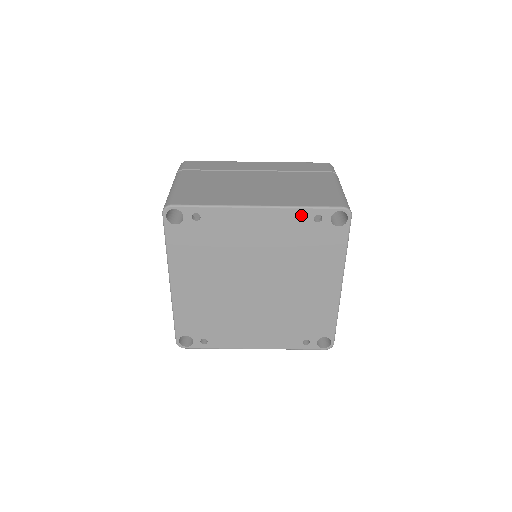
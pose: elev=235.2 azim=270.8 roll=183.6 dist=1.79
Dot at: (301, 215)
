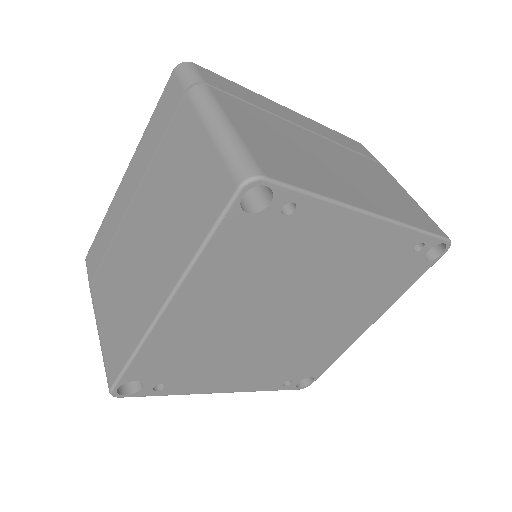
Dot at: (408, 239)
